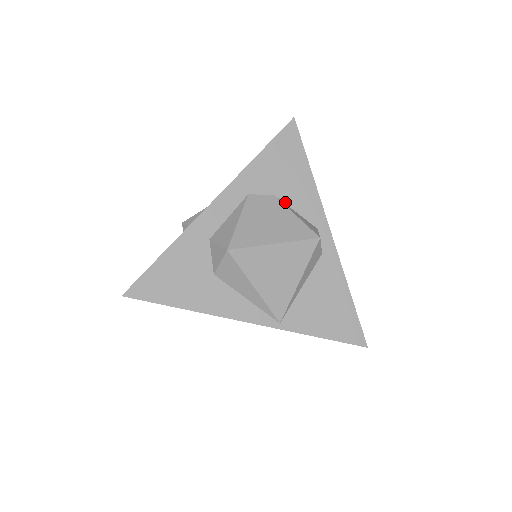
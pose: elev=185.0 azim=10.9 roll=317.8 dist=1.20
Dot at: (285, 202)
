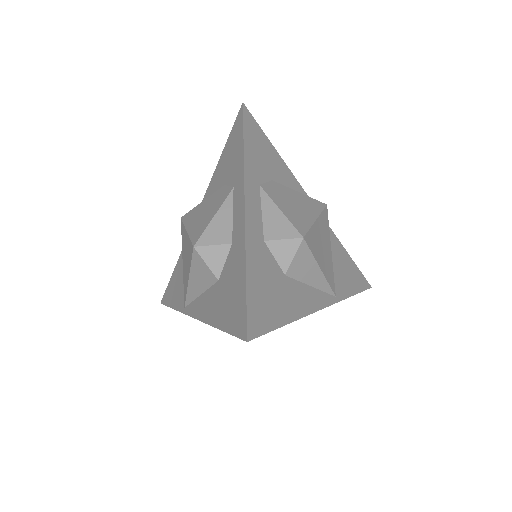
Dot at: (281, 185)
